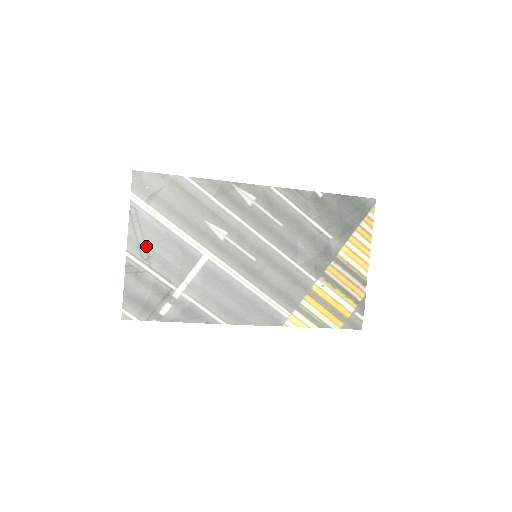
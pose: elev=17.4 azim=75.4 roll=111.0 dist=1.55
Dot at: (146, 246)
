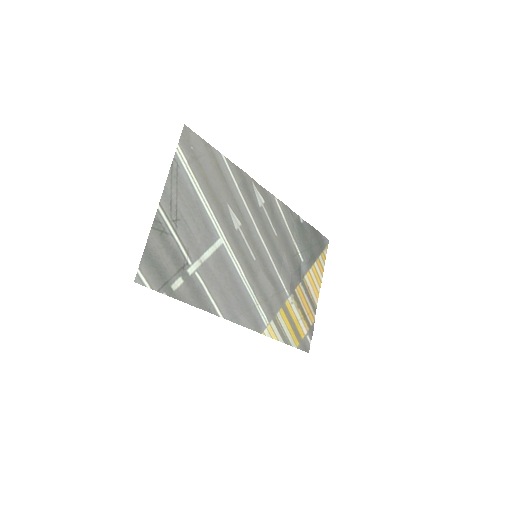
Dot at: (177, 207)
